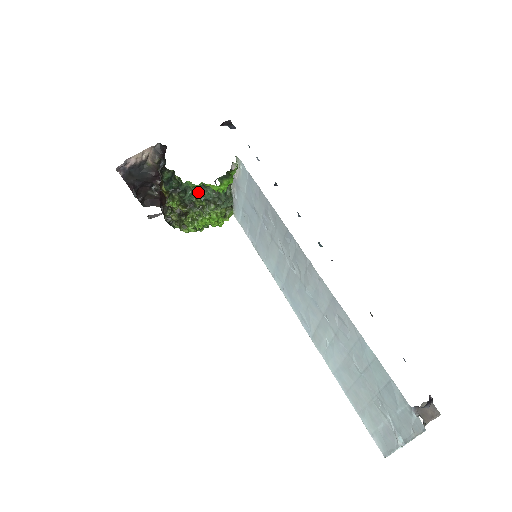
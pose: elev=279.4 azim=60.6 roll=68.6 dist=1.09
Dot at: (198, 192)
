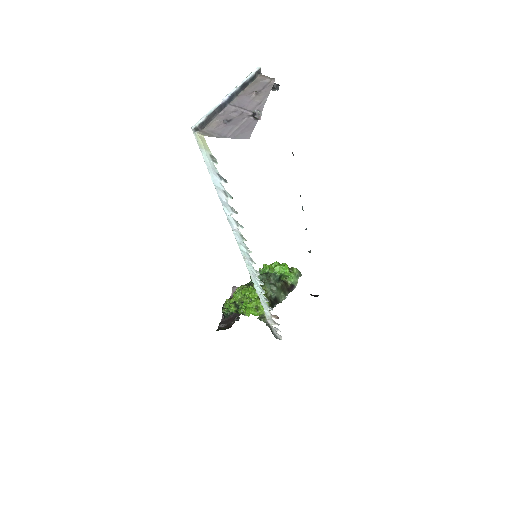
Dot at: occluded
